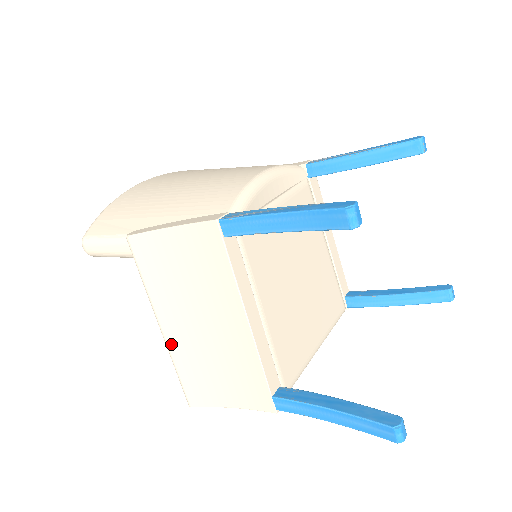
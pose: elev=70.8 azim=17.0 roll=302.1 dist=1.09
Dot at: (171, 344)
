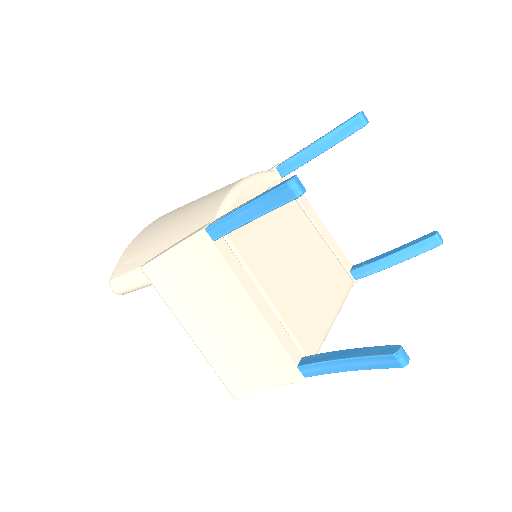
Dot at: (203, 348)
